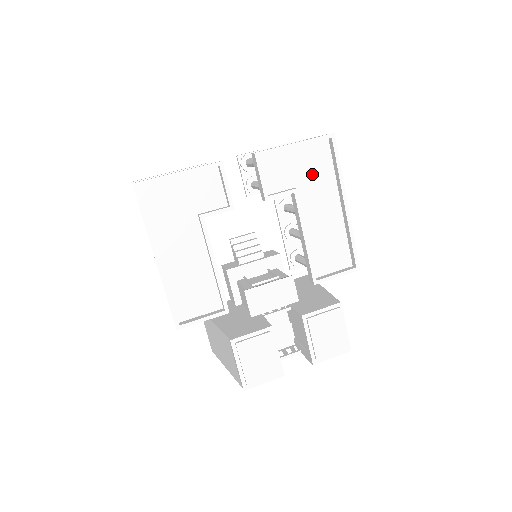
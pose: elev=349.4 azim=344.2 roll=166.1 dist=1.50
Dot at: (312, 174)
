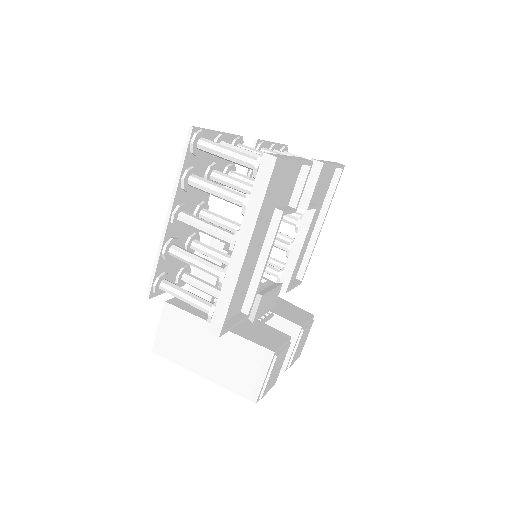
Dot at: (320, 193)
